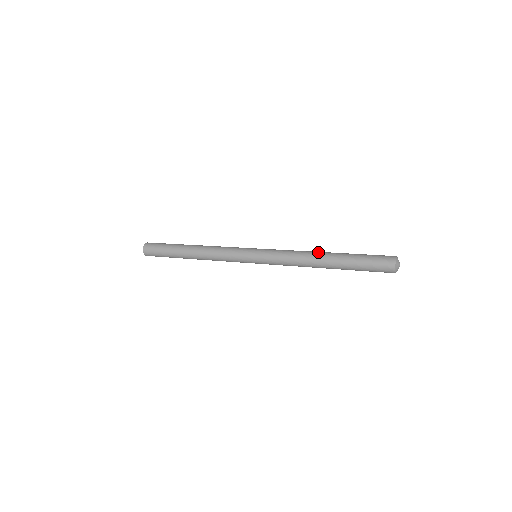
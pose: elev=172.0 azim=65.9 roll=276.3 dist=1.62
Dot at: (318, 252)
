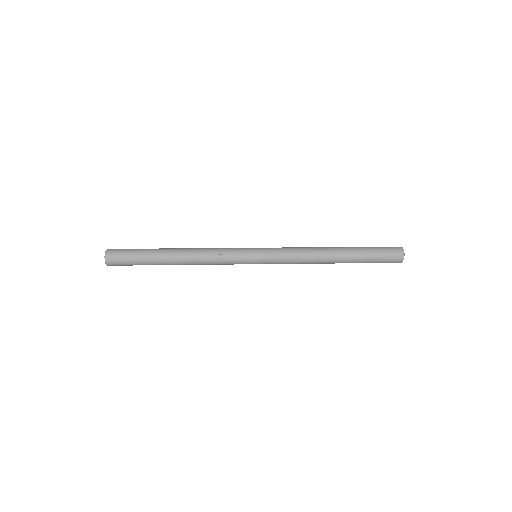
Dot at: (325, 247)
